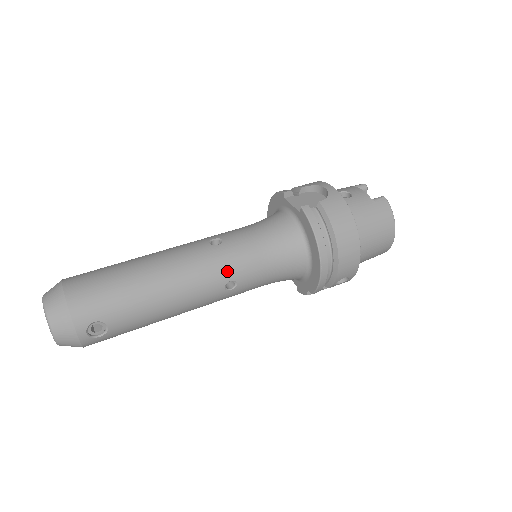
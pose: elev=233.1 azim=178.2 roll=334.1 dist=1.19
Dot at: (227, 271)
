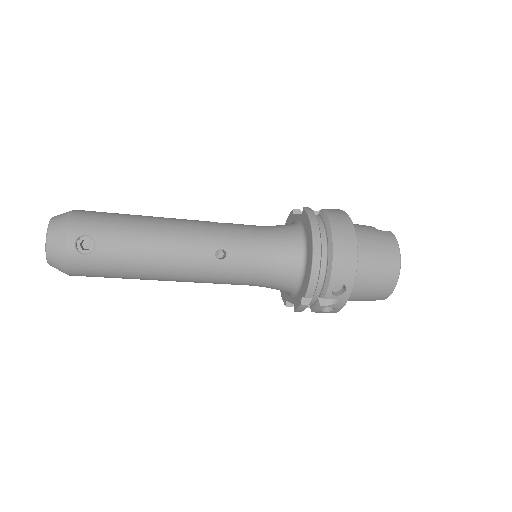
Dot at: (221, 238)
